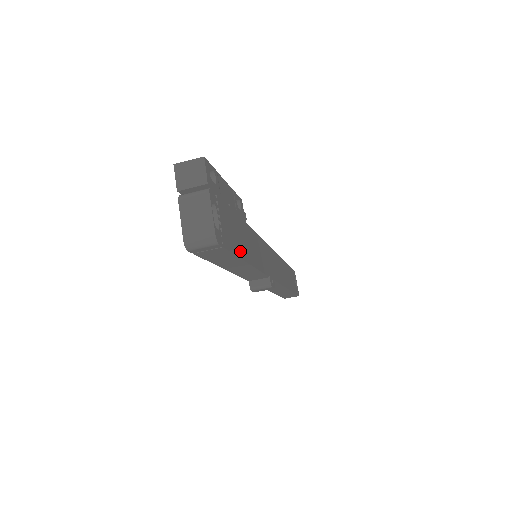
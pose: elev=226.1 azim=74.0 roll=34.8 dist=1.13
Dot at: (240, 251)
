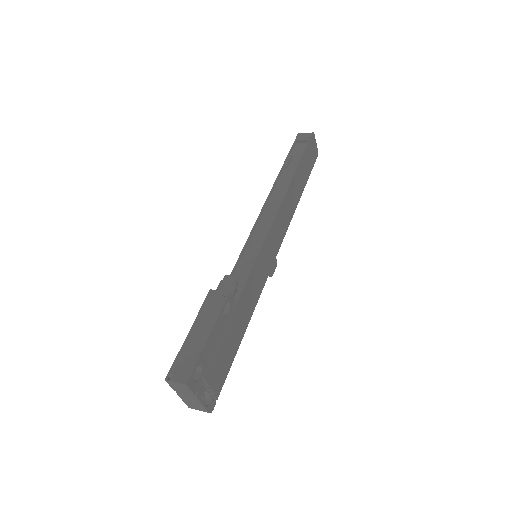
Dot at: (233, 353)
